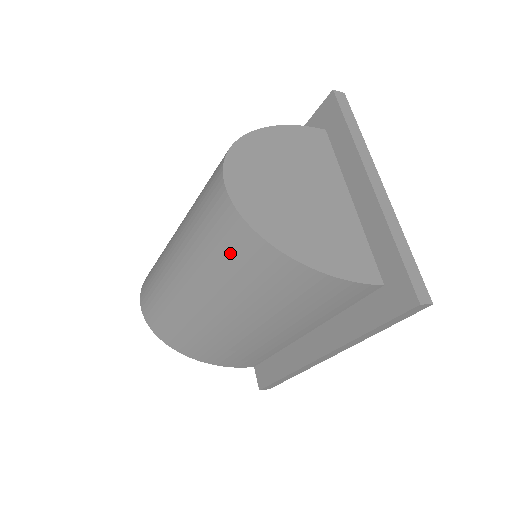
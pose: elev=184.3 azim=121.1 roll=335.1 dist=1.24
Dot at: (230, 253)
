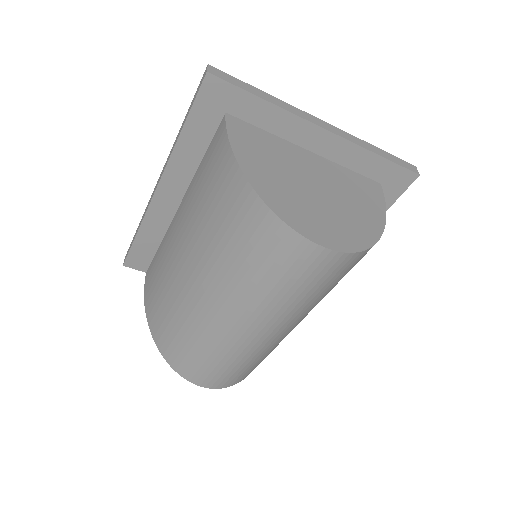
Dot at: (338, 279)
